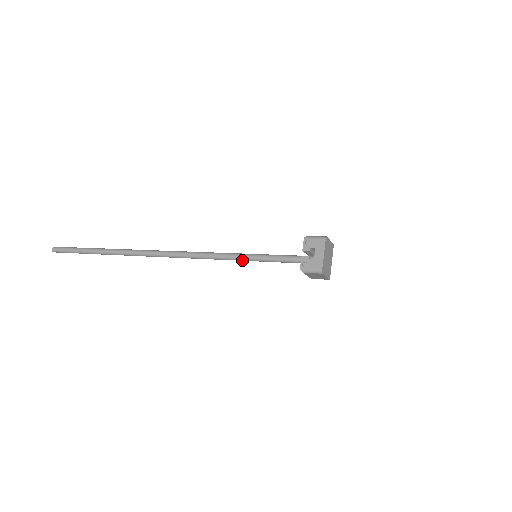
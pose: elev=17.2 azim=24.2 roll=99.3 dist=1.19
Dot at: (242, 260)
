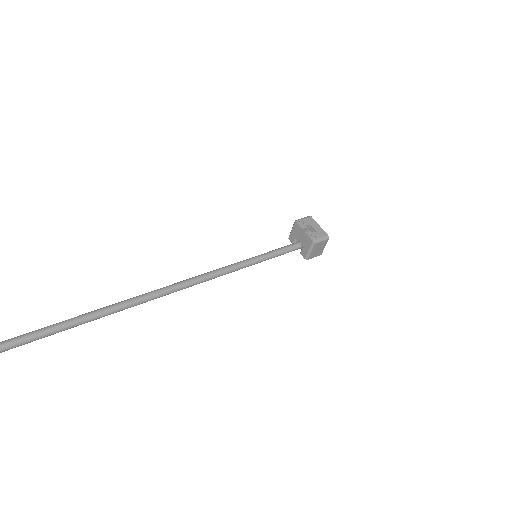
Dot at: (241, 268)
